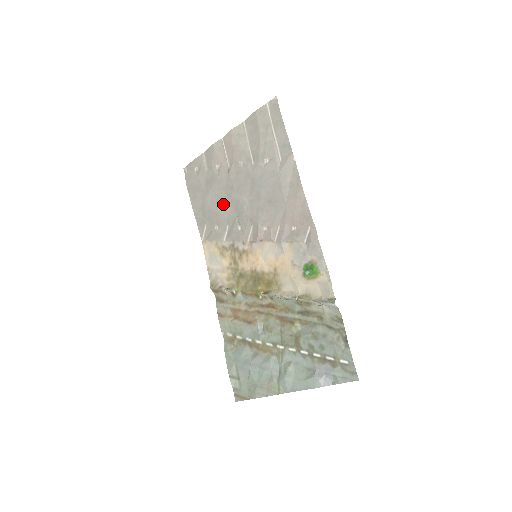
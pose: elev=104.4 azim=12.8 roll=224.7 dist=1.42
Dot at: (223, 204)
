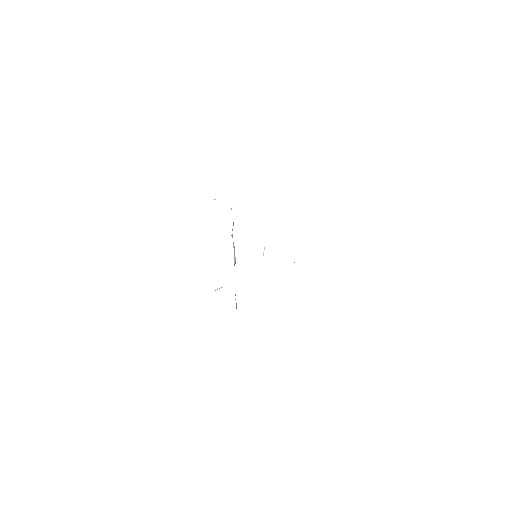
Dot at: occluded
